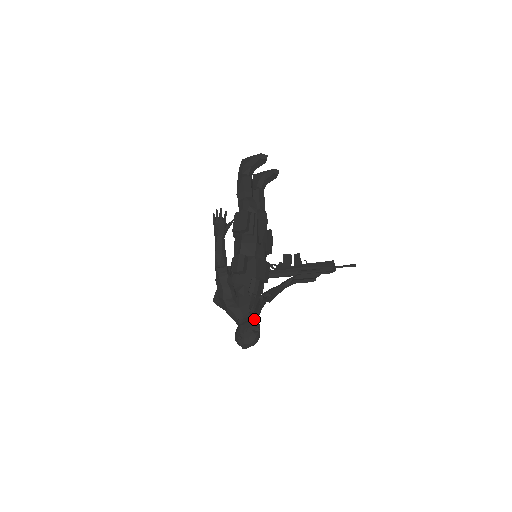
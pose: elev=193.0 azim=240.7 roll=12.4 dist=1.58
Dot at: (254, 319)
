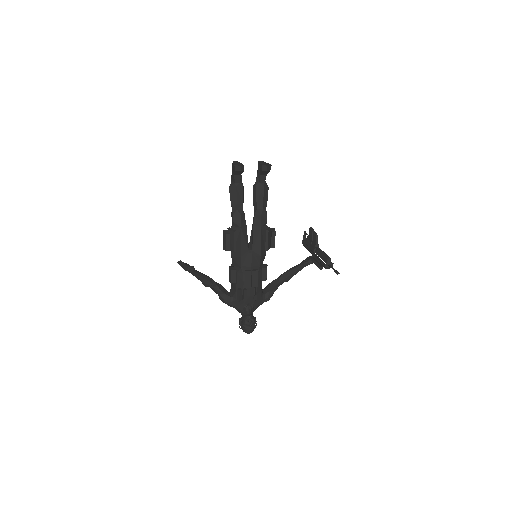
Dot at: (246, 317)
